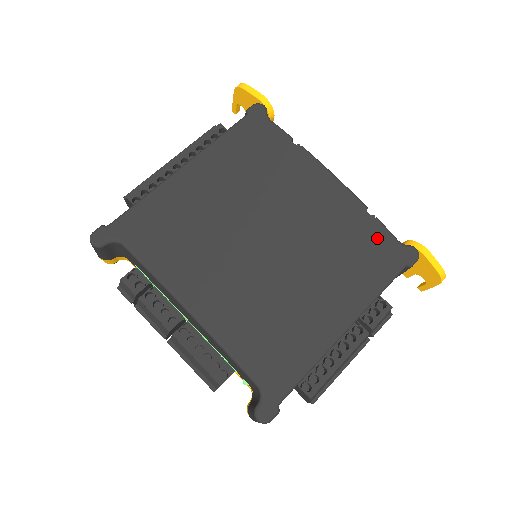
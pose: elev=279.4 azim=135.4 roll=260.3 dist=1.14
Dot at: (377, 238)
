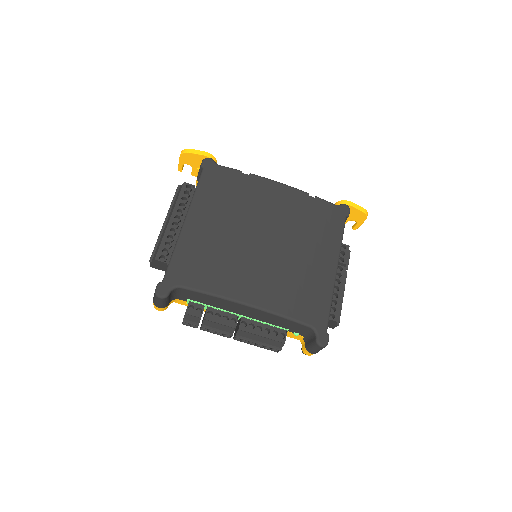
Dot at: (323, 208)
